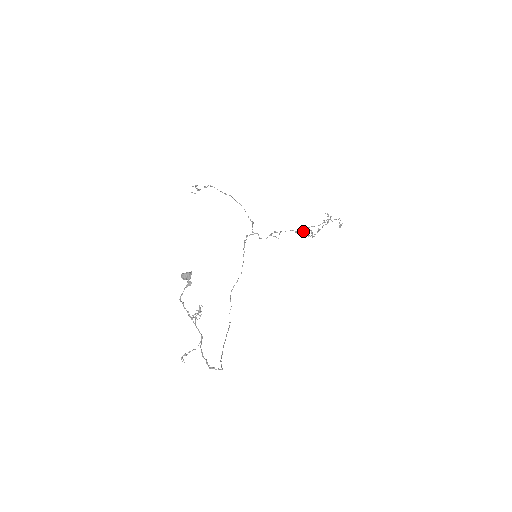
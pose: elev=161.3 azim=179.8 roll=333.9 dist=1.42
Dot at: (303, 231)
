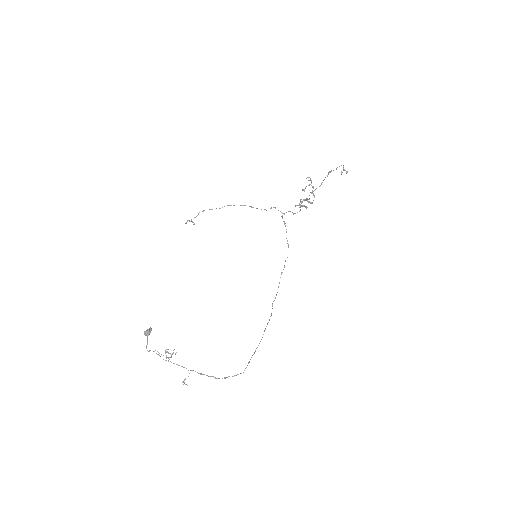
Dot at: occluded
